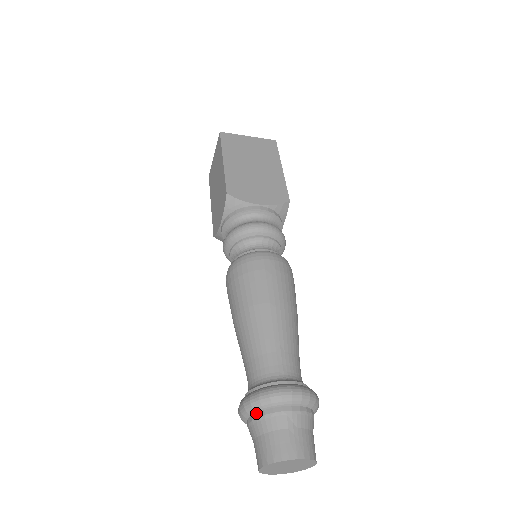
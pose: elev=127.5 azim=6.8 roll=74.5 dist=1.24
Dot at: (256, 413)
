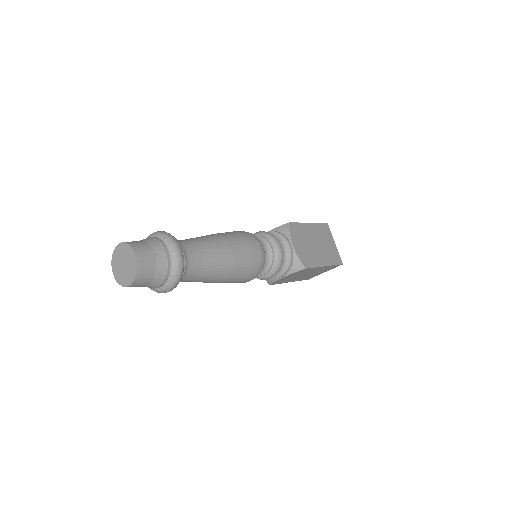
Dot at: (155, 237)
